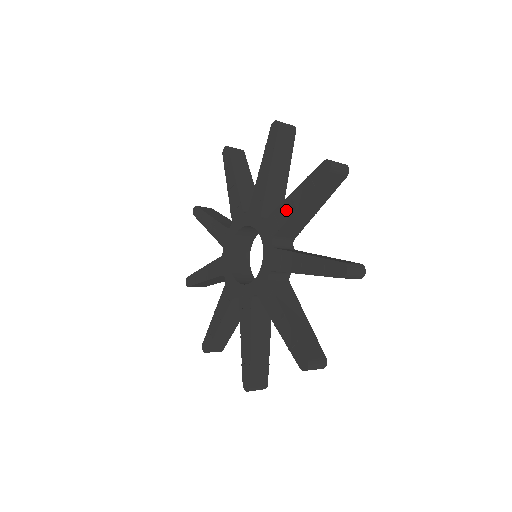
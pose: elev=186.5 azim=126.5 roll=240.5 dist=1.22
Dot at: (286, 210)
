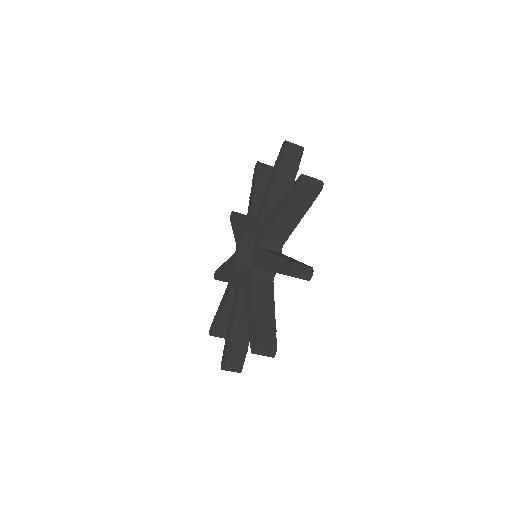
Dot at: (266, 194)
